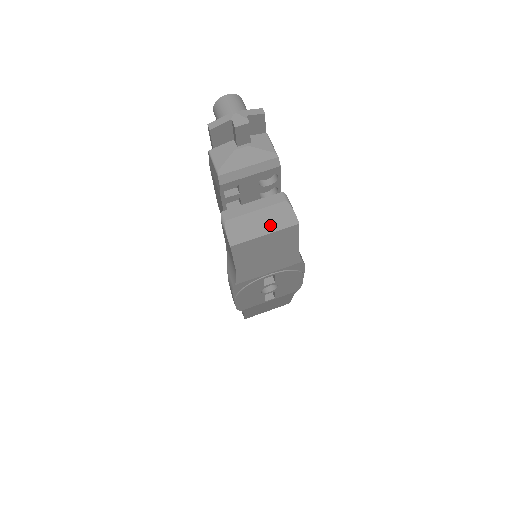
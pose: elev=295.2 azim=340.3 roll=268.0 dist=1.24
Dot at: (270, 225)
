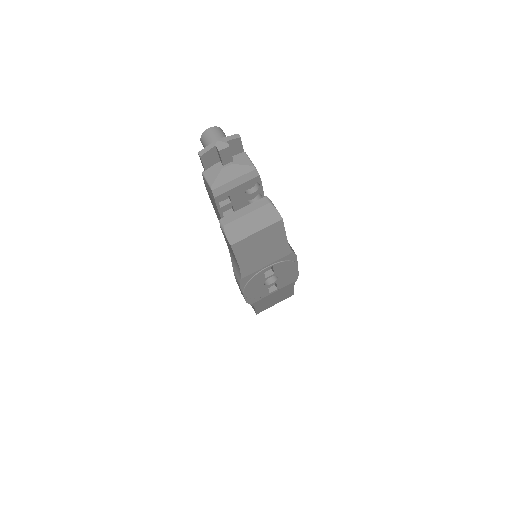
Dot at: (260, 224)
